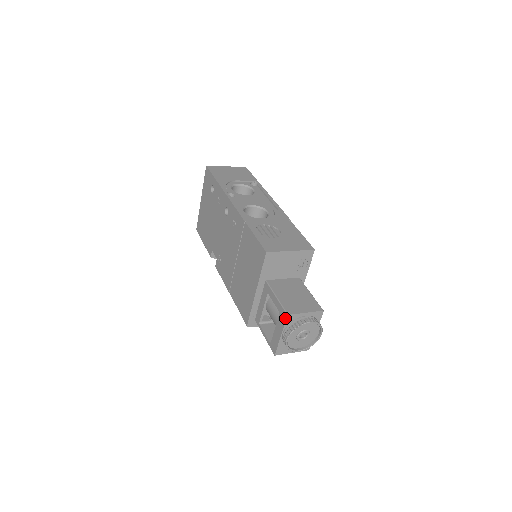
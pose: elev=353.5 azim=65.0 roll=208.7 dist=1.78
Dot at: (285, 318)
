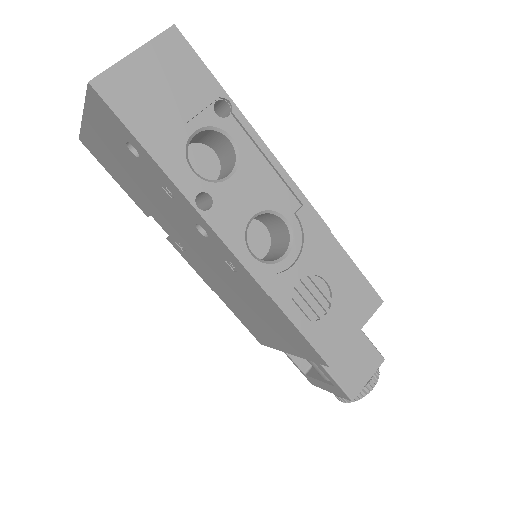
Dot at: occluded
